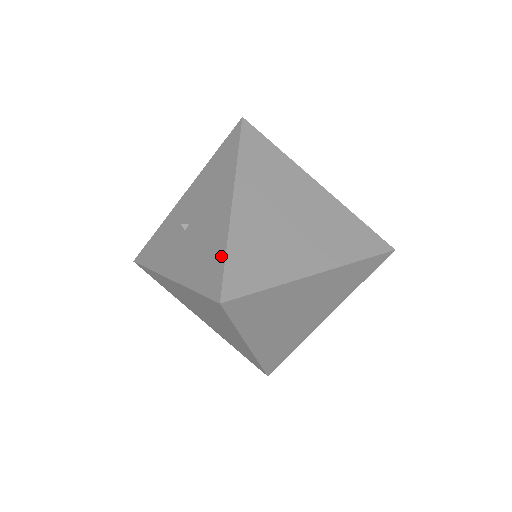
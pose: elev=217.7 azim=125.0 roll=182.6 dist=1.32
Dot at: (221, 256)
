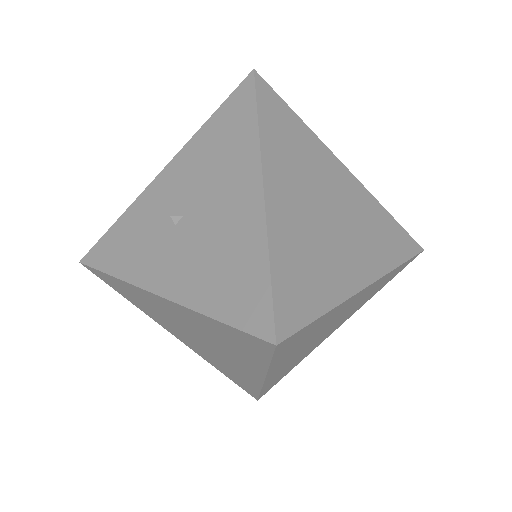
Dot at: (261, 271)
